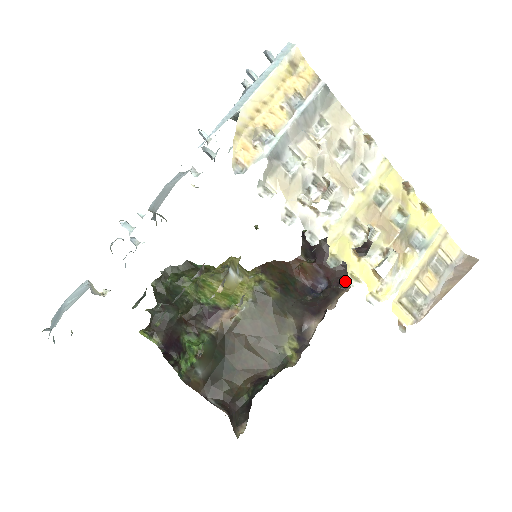
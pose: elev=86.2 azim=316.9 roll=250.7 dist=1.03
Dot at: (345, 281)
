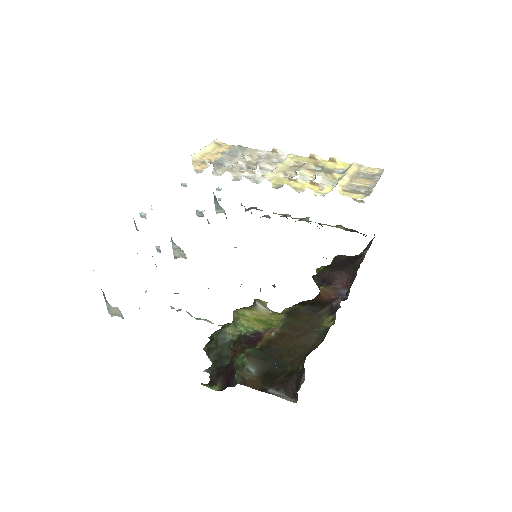
Dot at: (355, 274)
